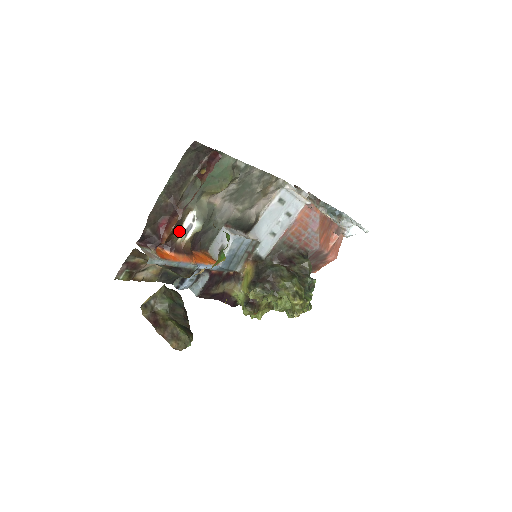
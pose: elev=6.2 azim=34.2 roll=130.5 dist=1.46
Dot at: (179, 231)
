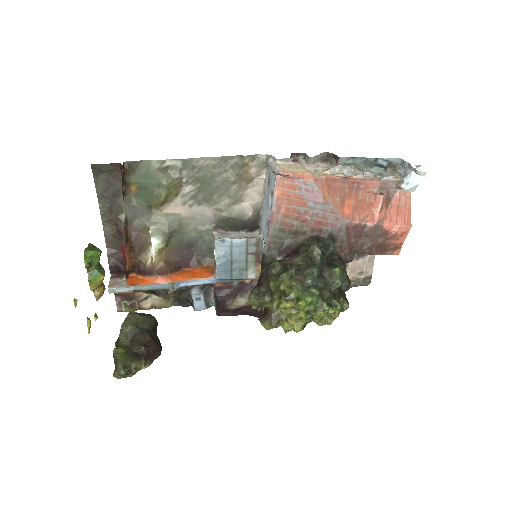
Dot at: (146, 253)
